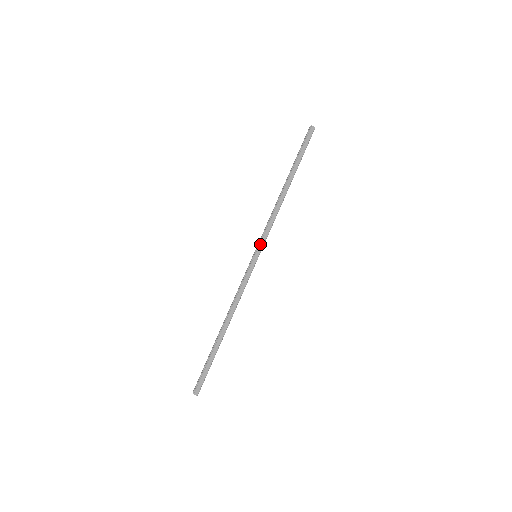
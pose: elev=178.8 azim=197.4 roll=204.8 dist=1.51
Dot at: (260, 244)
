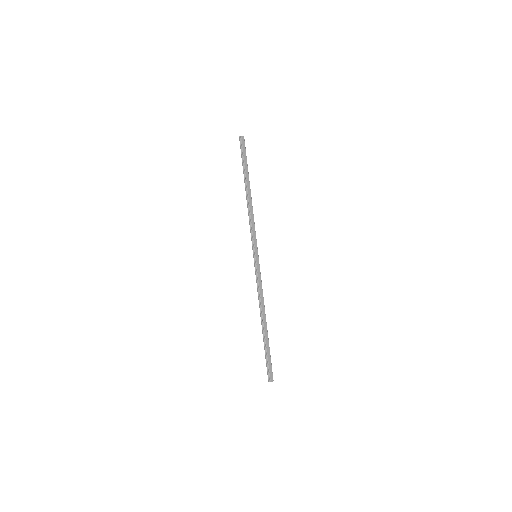
Dot at: (254, 245)
